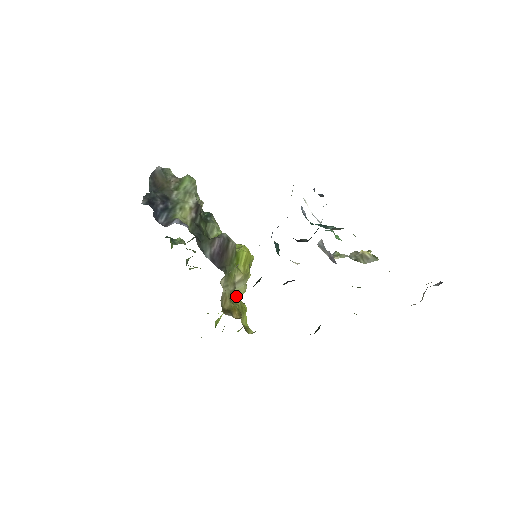
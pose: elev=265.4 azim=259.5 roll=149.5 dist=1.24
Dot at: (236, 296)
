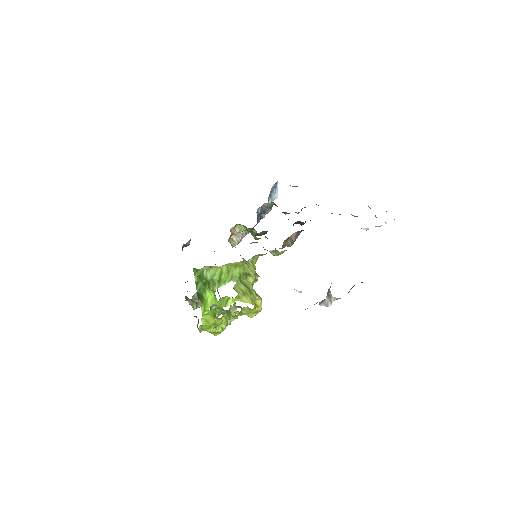
Dot at: occluded
